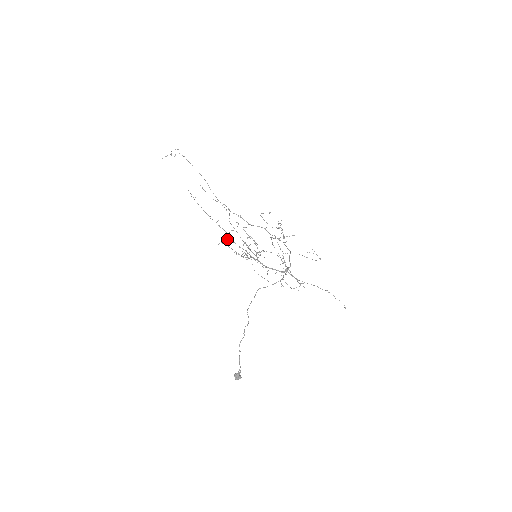
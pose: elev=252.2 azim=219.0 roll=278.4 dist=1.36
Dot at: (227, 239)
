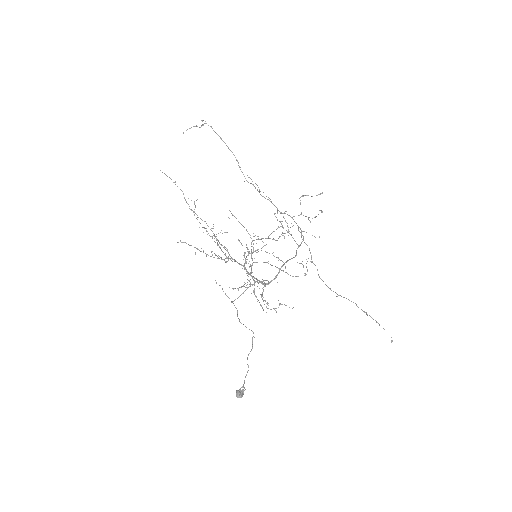
Dot at: occluded
